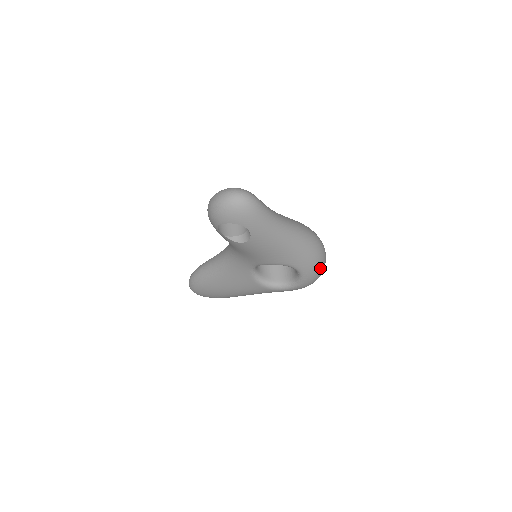
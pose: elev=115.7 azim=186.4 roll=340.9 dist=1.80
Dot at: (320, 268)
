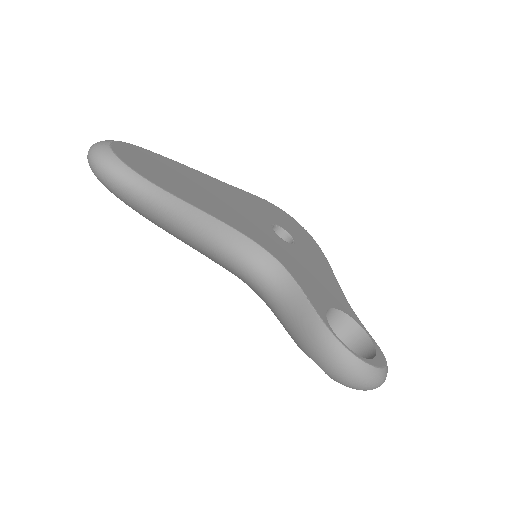
Dot at: occluded
